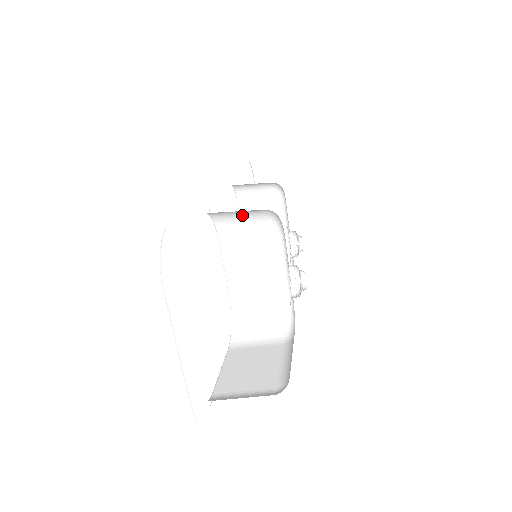
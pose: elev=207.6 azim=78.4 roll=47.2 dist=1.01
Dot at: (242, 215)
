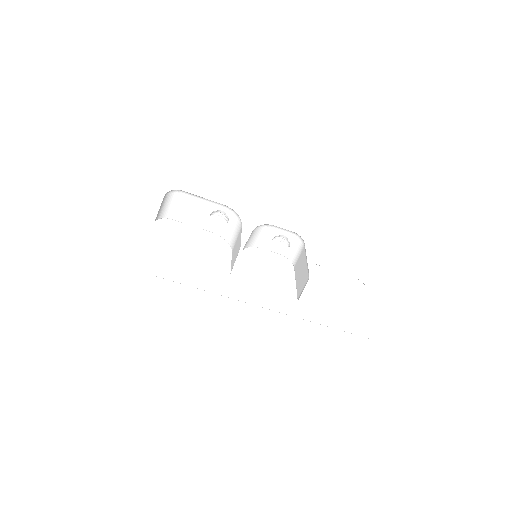
Dot at: (230, 226)
